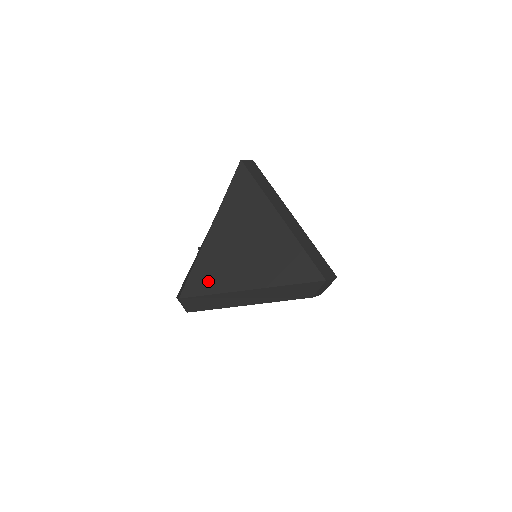
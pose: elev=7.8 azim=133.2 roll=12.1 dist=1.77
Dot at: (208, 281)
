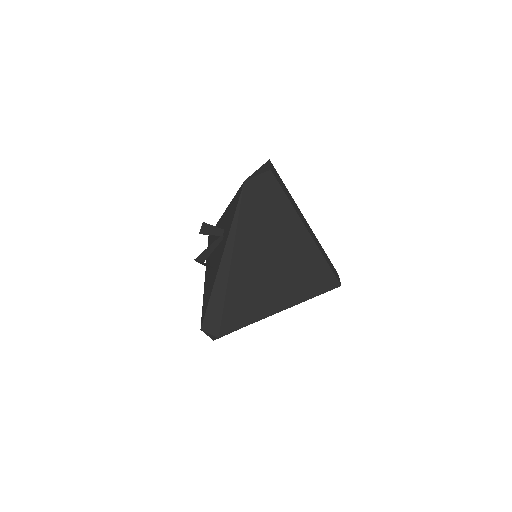
Dot at: (247, 313)
